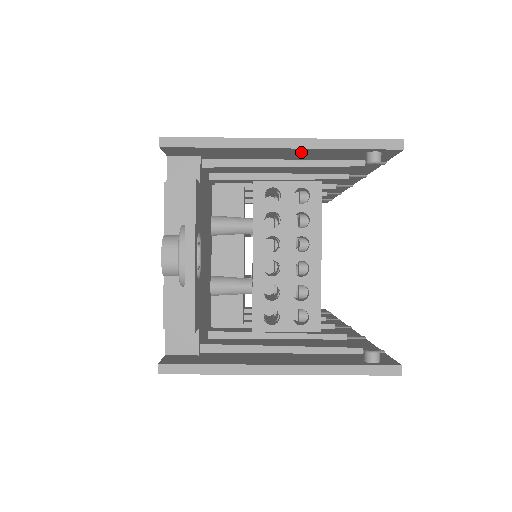
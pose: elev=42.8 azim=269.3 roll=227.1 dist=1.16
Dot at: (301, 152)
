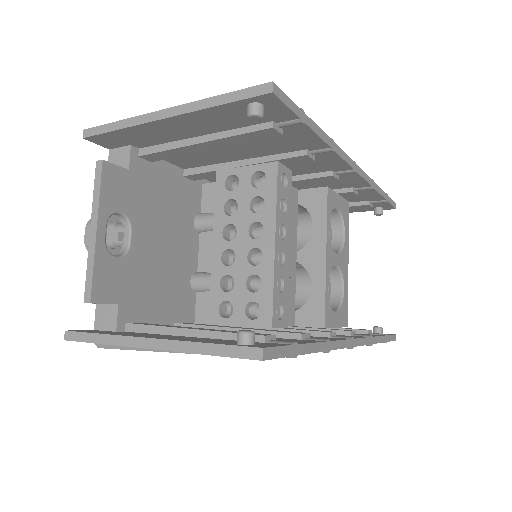
Dot at: (191, 121)
